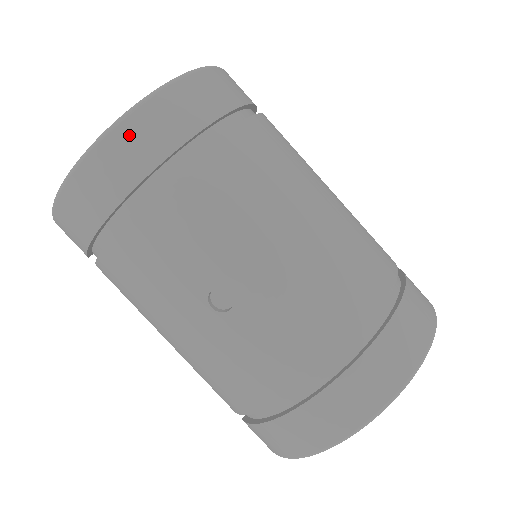
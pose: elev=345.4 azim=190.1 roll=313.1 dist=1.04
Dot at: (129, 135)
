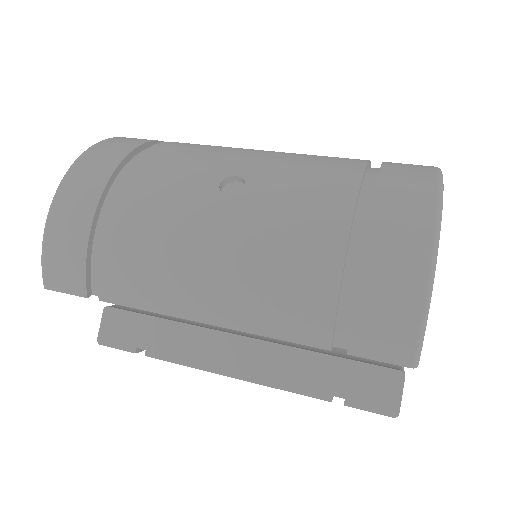
Dot at: (104, 146)
